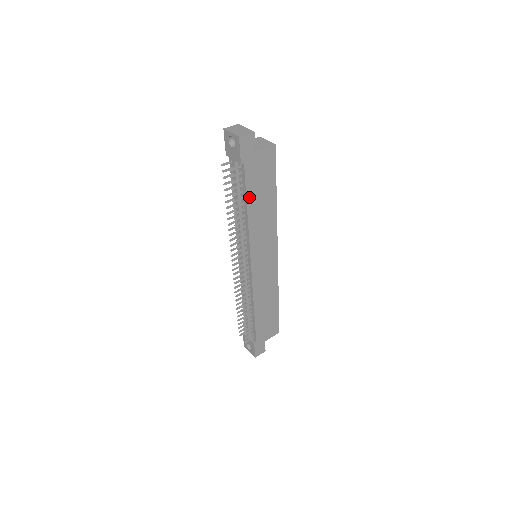
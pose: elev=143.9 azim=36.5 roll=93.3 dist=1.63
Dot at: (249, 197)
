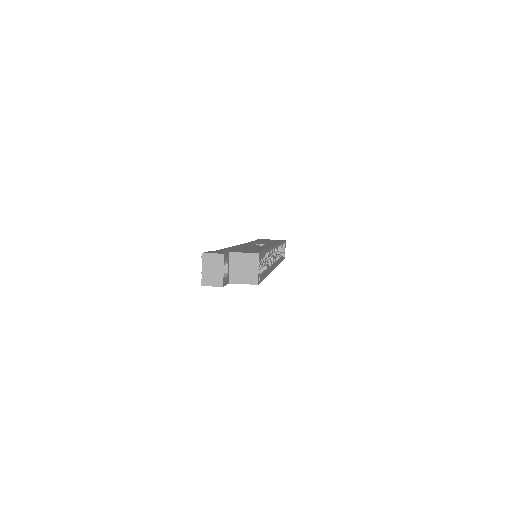
Dot at: occluded
